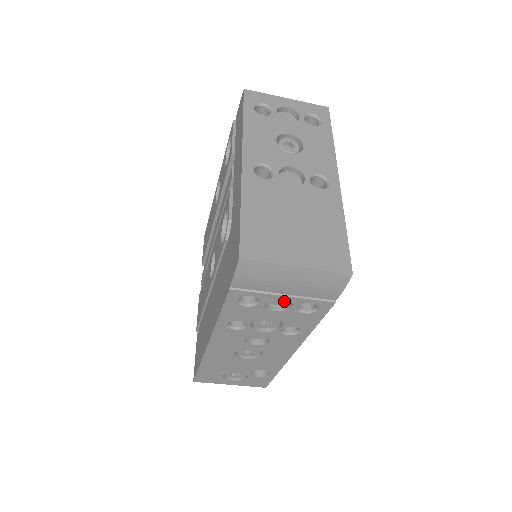
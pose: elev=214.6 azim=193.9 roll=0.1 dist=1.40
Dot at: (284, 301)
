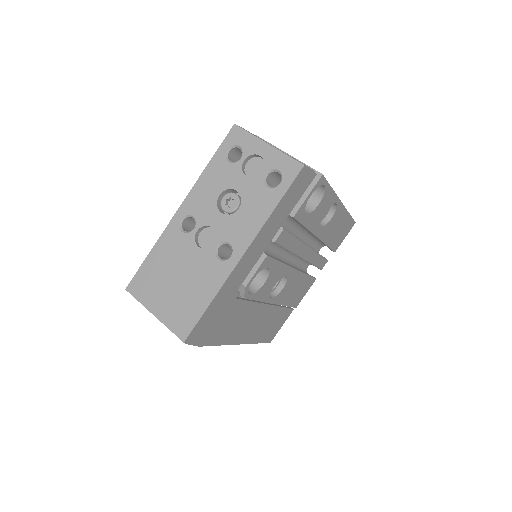
Dot at: occluded
